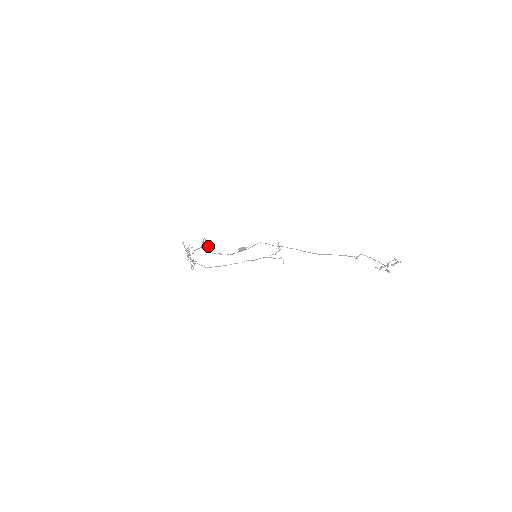
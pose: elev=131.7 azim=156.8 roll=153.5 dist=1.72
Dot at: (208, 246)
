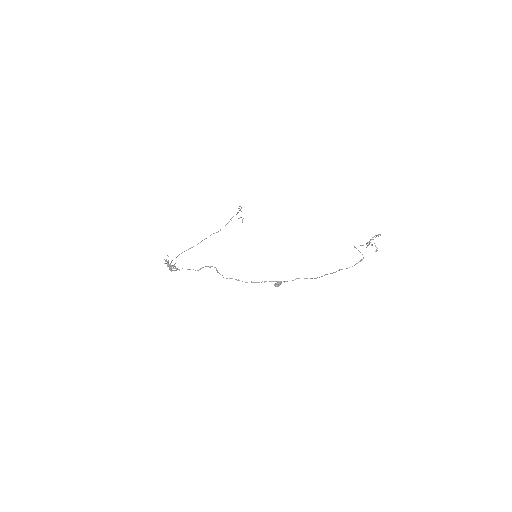
Dot at: (222, 275)
